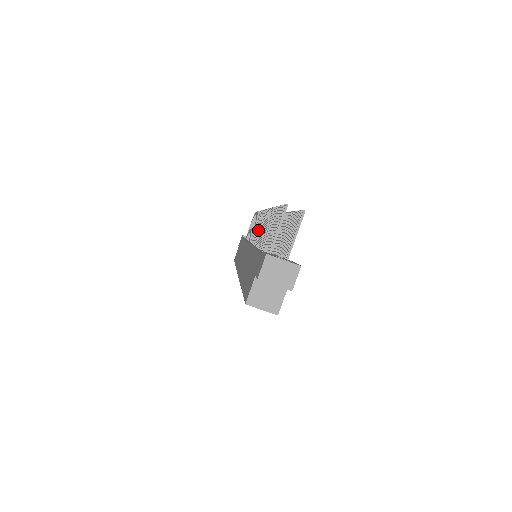
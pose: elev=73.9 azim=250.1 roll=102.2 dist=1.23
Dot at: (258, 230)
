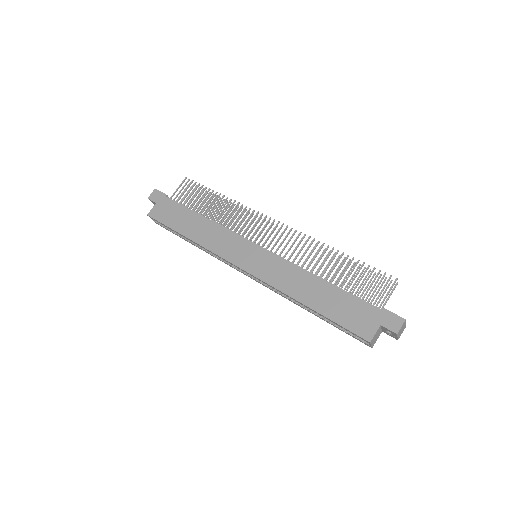
Dot at: (272, 238)
